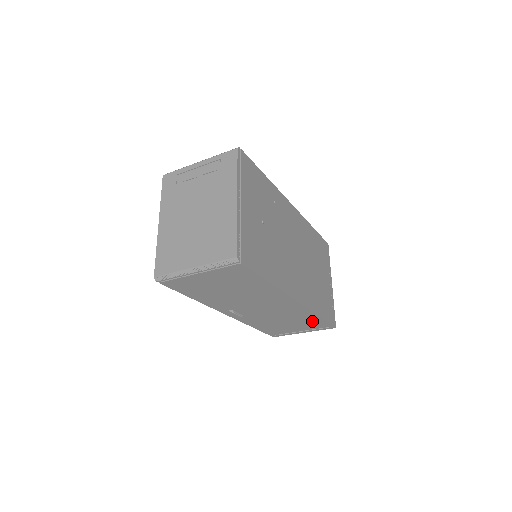
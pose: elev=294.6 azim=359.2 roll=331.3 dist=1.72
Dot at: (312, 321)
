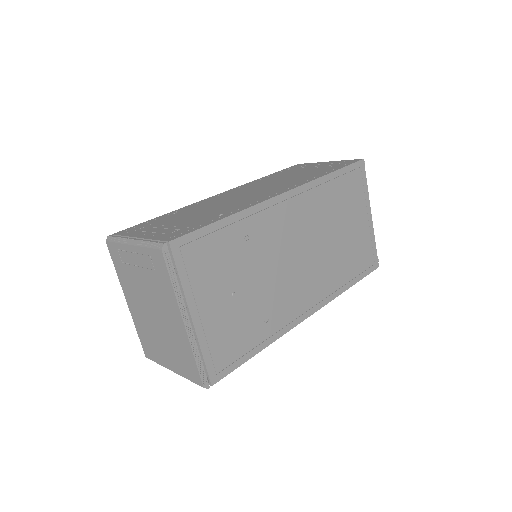
Dot at: occluded
